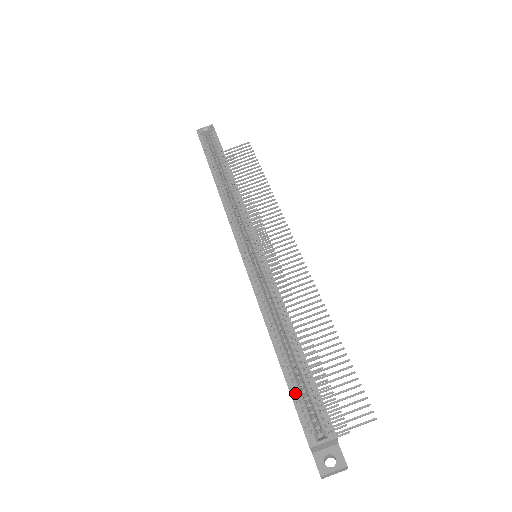
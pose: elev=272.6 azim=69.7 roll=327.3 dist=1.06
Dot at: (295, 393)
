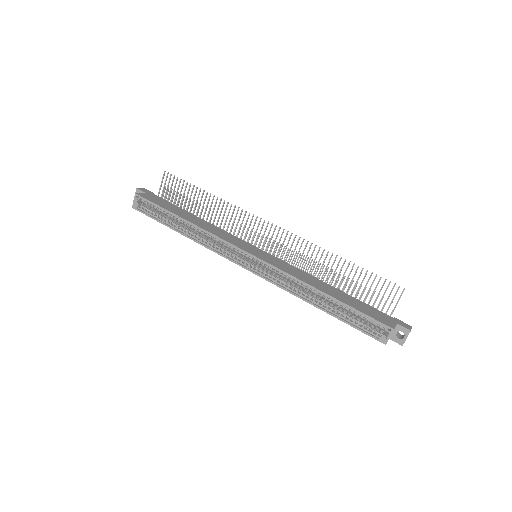
Dot at: (354, 324)
